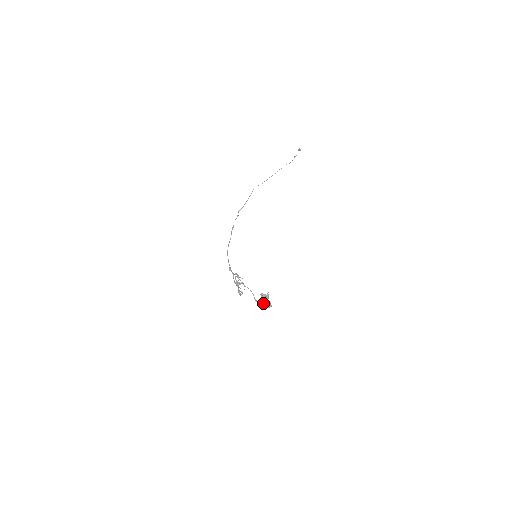
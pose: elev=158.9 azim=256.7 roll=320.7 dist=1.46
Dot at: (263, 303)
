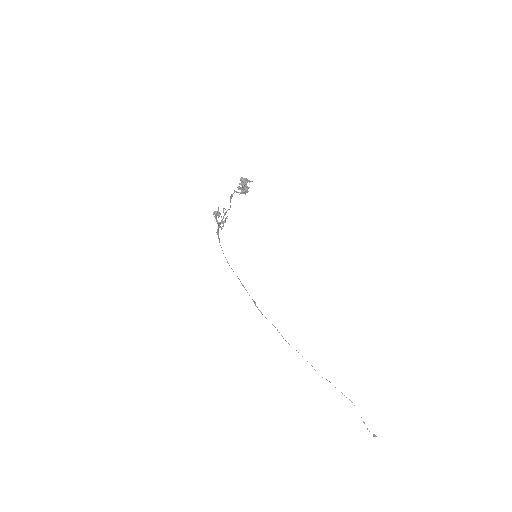
Dot at: (239, 189)
